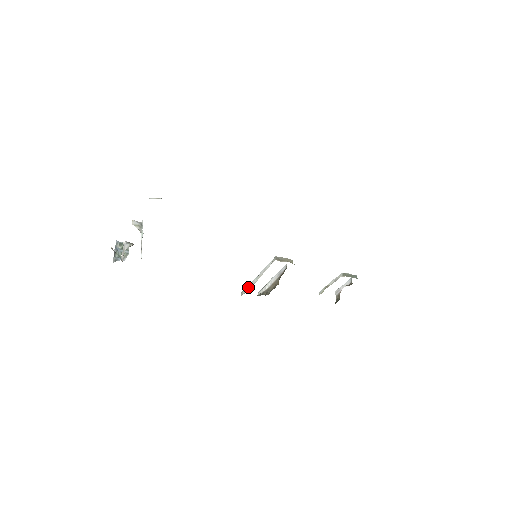
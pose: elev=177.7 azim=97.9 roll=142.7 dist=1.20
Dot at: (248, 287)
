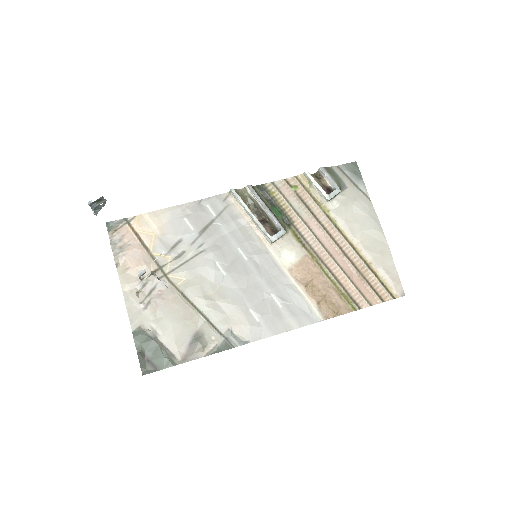
Dot at: (239, 203)
